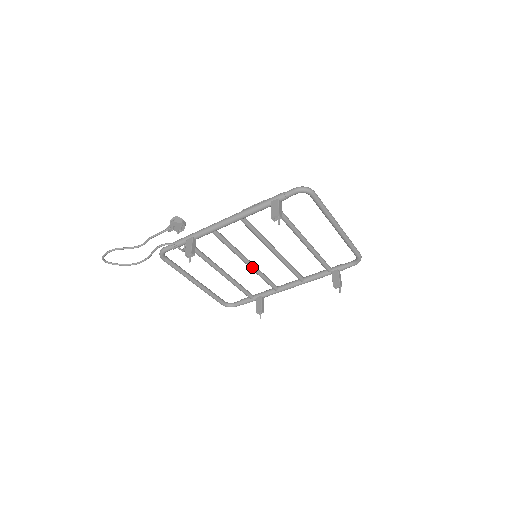
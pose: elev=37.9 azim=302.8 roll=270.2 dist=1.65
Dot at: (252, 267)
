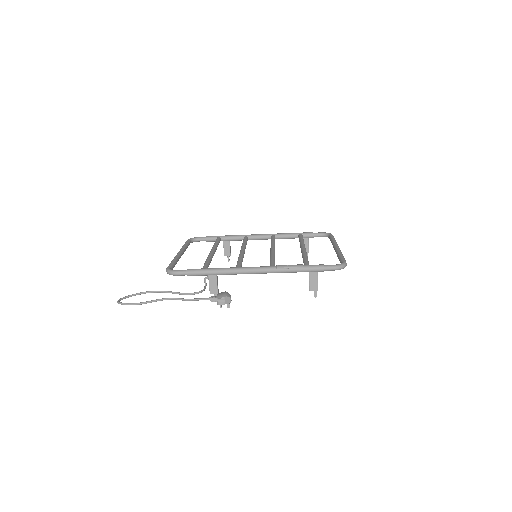
Dot at: occluded
